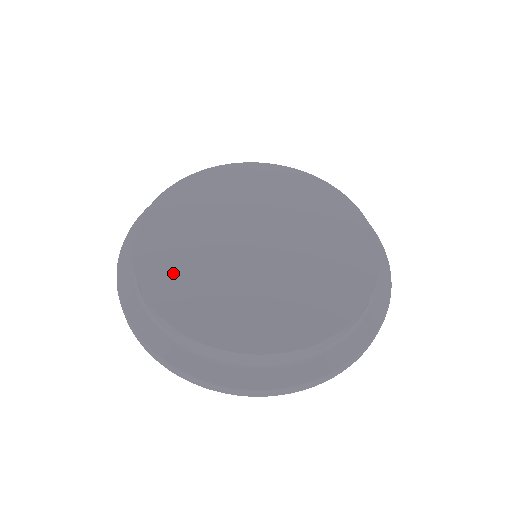
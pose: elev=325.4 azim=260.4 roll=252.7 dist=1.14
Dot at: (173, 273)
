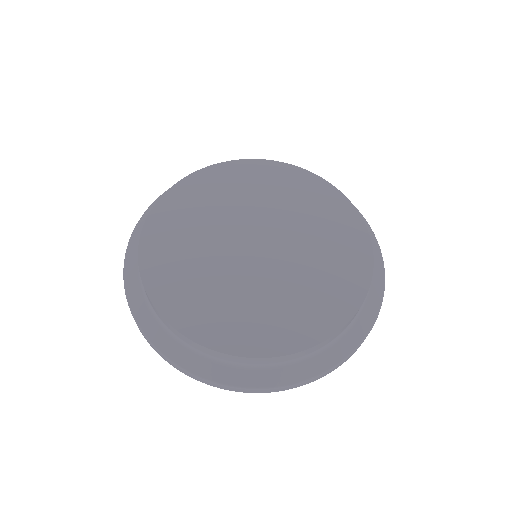
Dot at: (171, 258)
